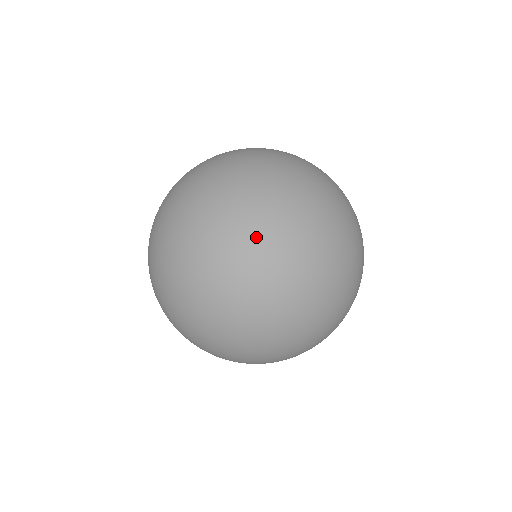
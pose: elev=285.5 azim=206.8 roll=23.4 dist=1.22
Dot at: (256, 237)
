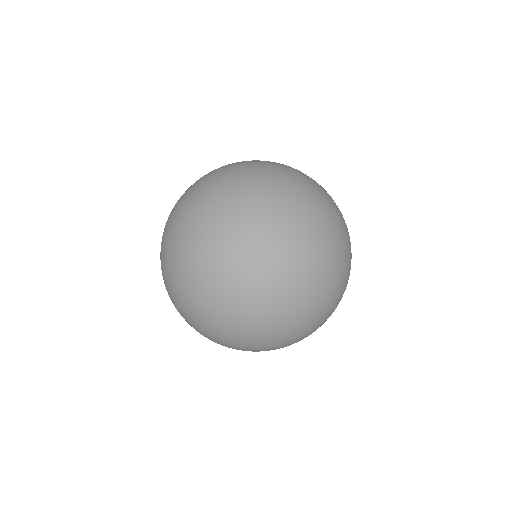
Dot at: occluded
